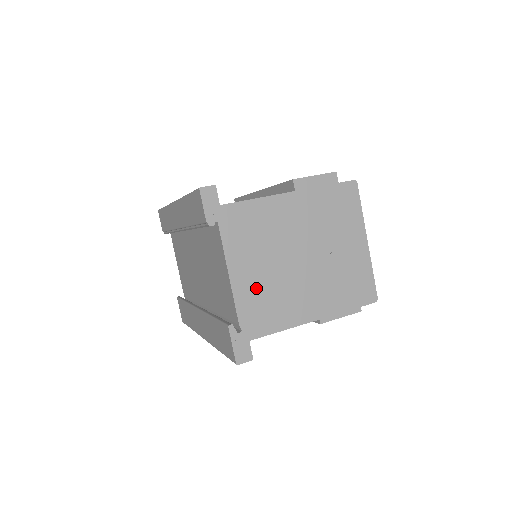
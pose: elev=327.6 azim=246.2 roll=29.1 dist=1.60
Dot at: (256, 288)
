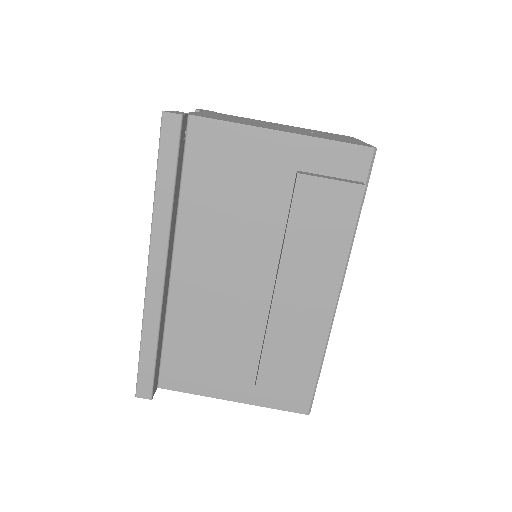
Dot at: occluded
